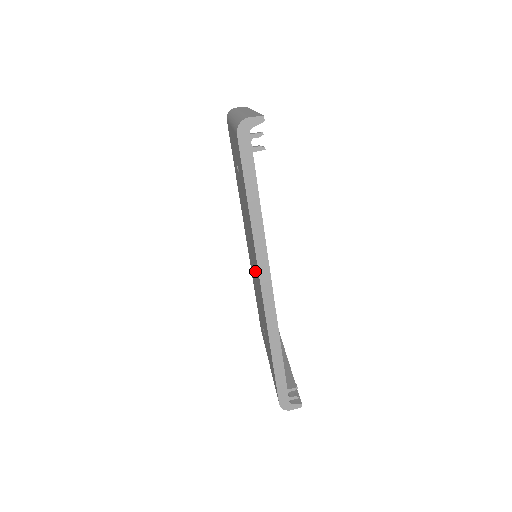
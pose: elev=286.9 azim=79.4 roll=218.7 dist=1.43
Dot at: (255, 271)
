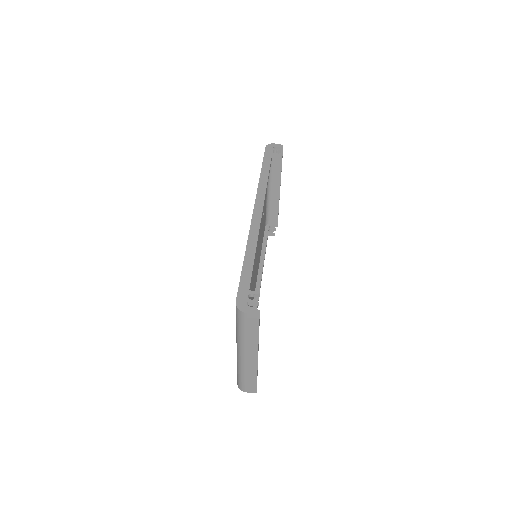
Dot at: occluded
